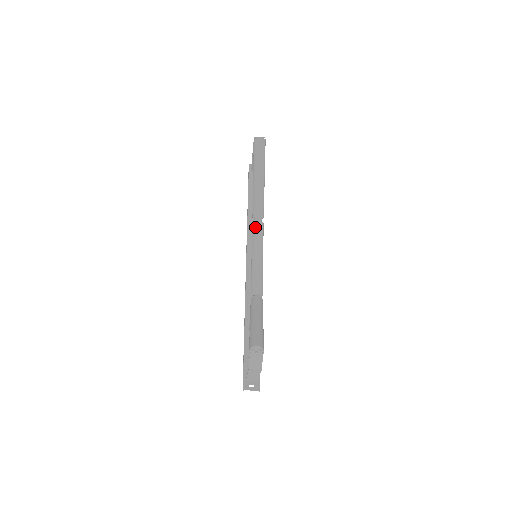
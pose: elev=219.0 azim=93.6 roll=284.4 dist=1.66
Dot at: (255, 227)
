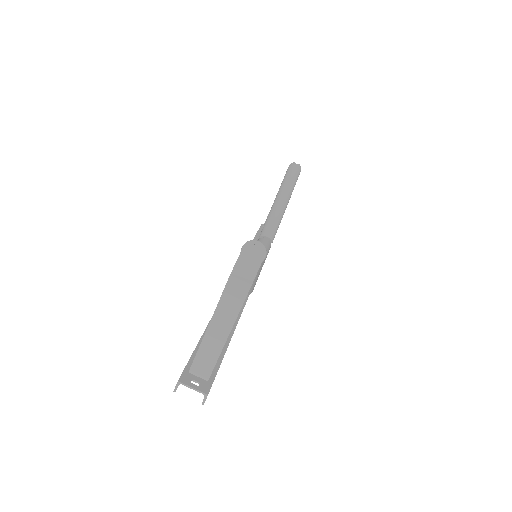
Dot at: (261, 240)
